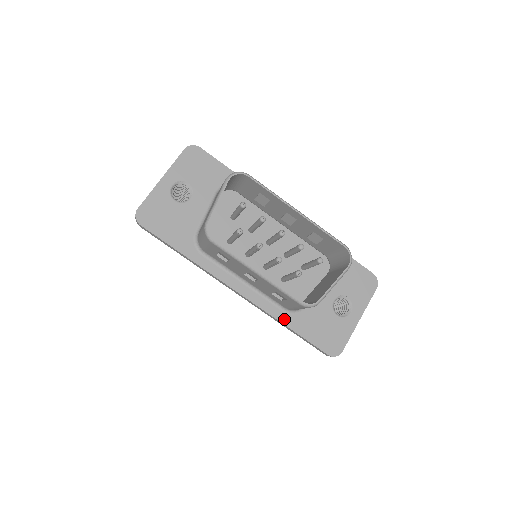
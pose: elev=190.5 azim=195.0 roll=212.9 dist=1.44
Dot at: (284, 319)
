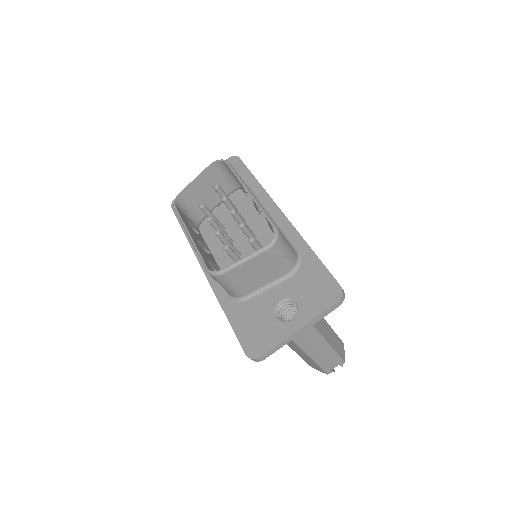
Dot at: (225, 303)
